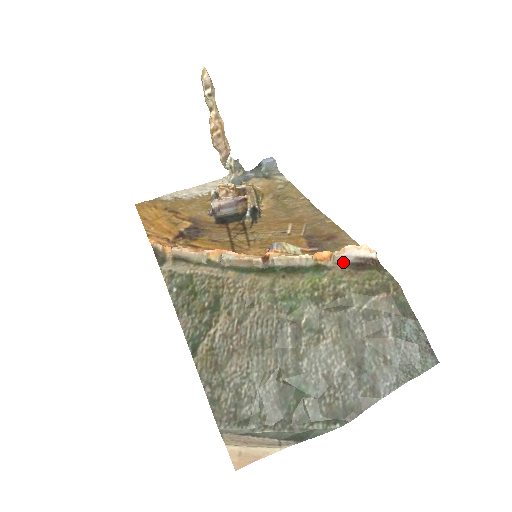
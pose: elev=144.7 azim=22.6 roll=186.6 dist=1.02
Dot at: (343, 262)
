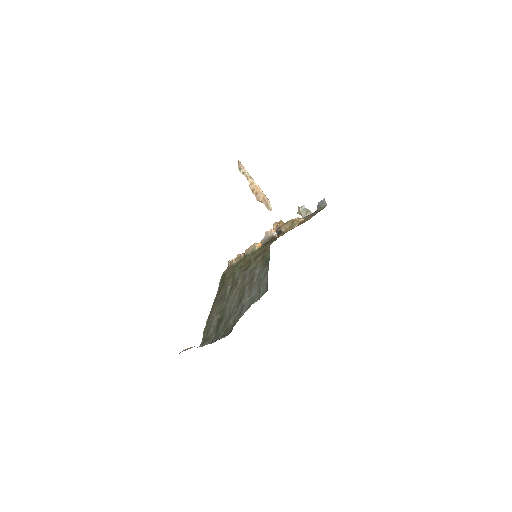
Dot at: (264, 243)
